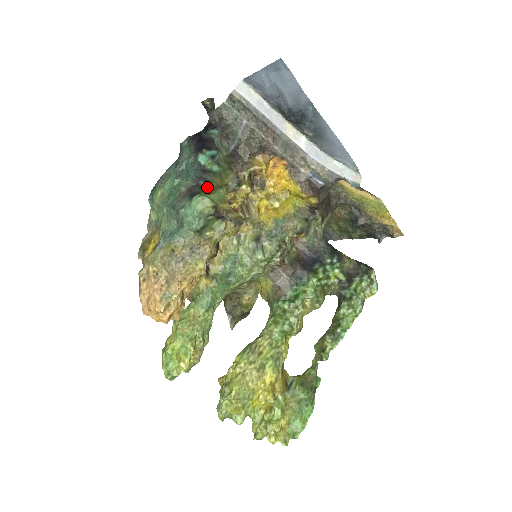
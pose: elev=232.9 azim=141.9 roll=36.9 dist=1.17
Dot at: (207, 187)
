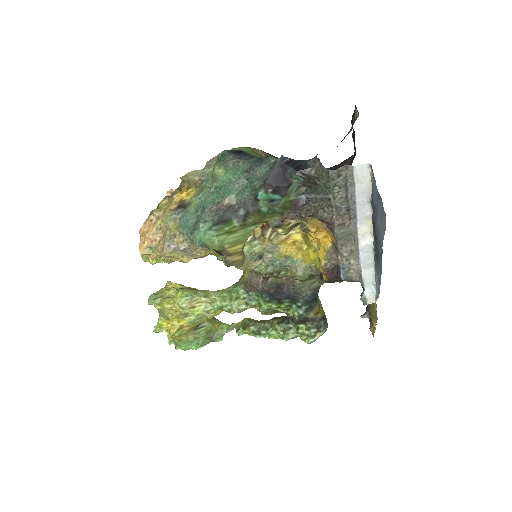
Dot at: (240, 220)
